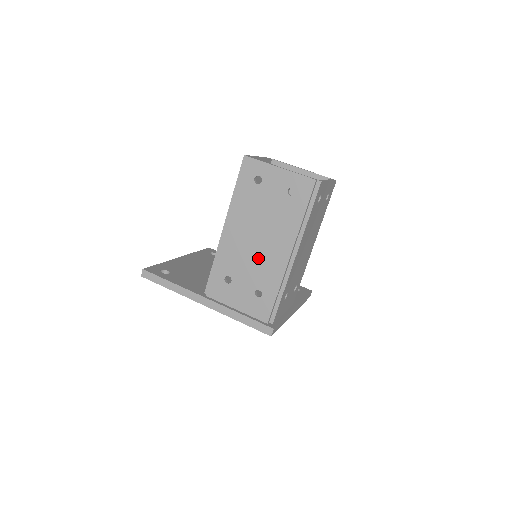
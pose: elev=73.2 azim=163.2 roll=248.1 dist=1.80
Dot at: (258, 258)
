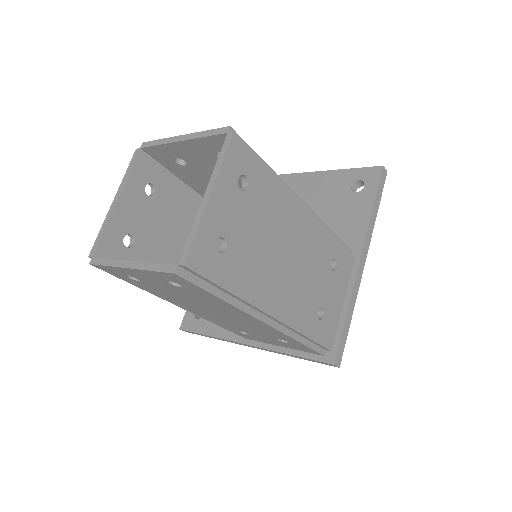
Dot at: (241, 324)
